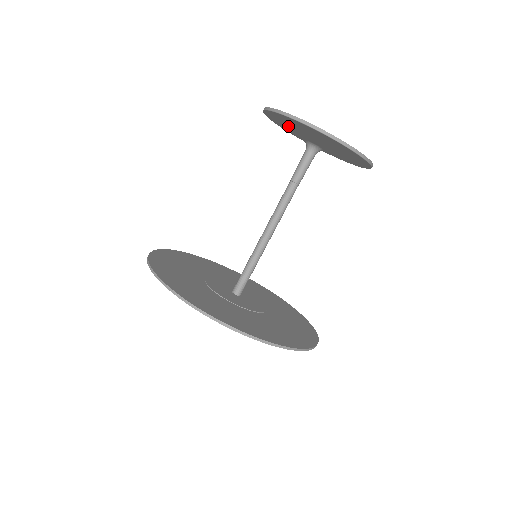
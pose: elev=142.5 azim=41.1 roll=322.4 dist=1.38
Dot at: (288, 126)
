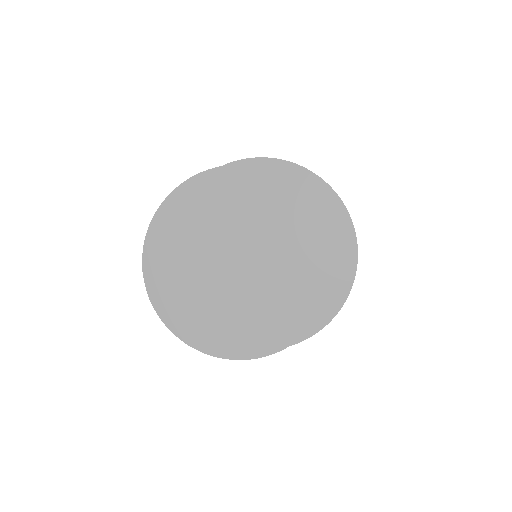
Dot at: (201, 303)
